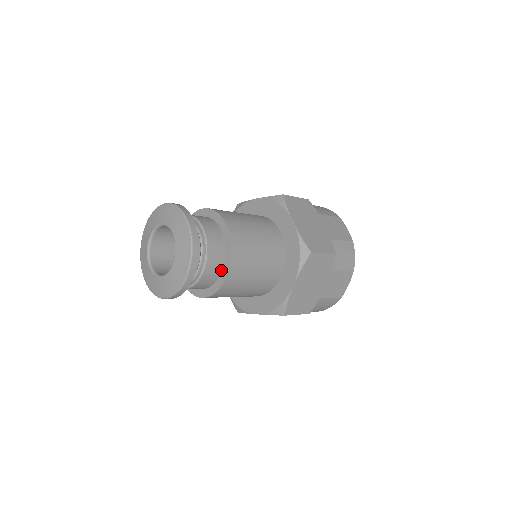
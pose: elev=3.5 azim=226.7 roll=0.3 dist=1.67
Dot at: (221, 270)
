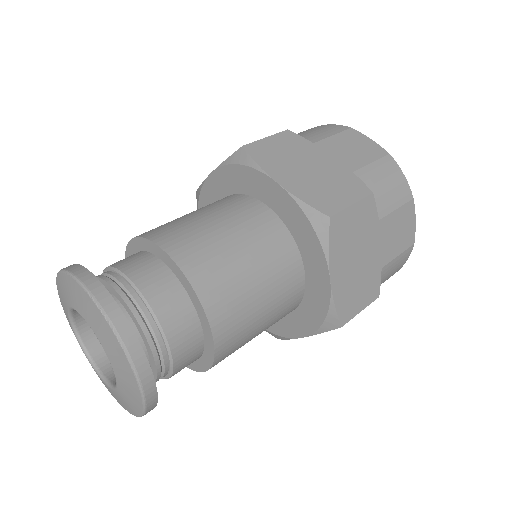
Dot at: occluded
